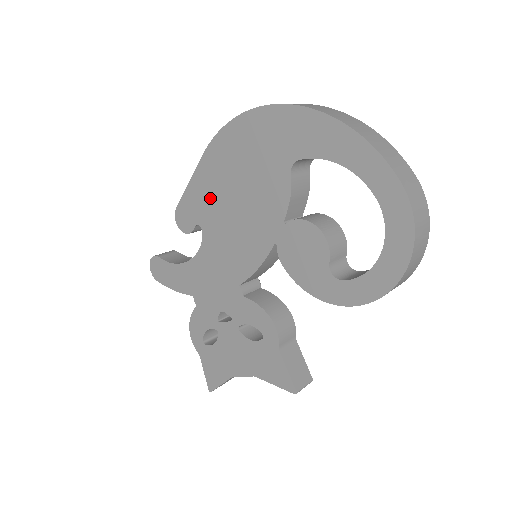
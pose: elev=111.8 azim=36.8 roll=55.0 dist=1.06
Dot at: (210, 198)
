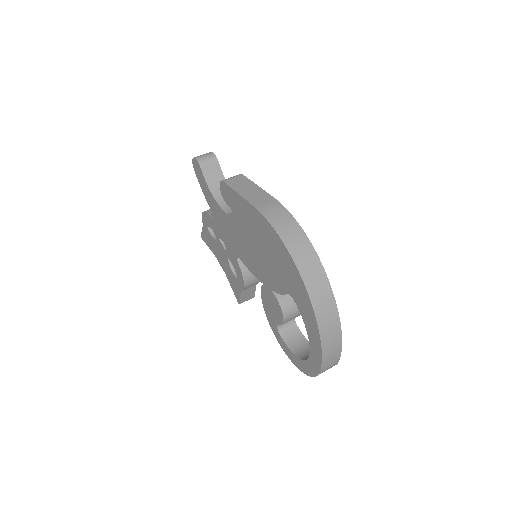
Dot at: (245, 219)
